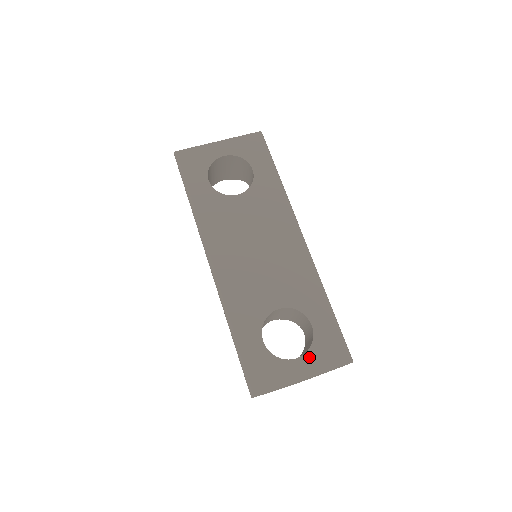
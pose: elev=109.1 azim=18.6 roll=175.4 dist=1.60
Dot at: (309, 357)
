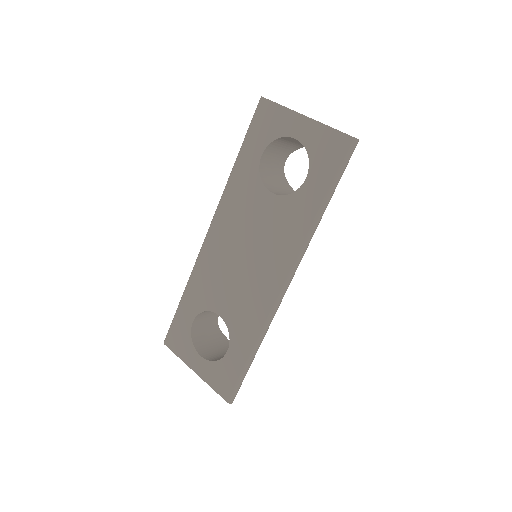
Dot at: (208, 365)
